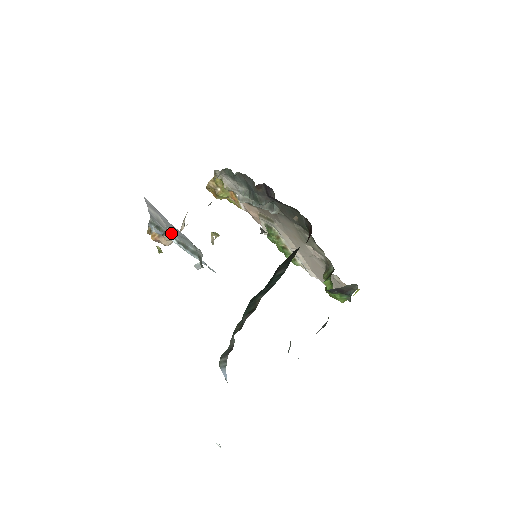
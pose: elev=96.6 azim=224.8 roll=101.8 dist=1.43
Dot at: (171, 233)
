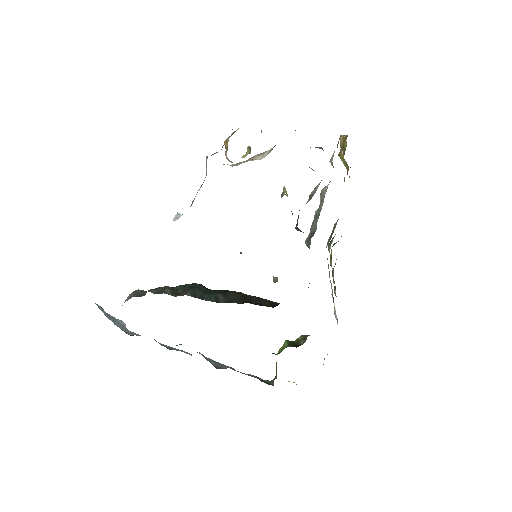
Dot at: occluded
